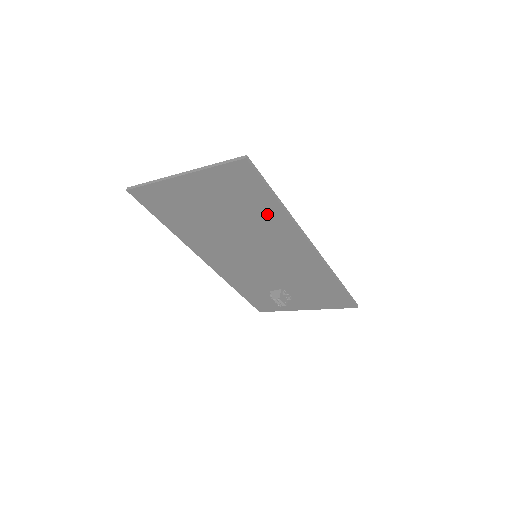
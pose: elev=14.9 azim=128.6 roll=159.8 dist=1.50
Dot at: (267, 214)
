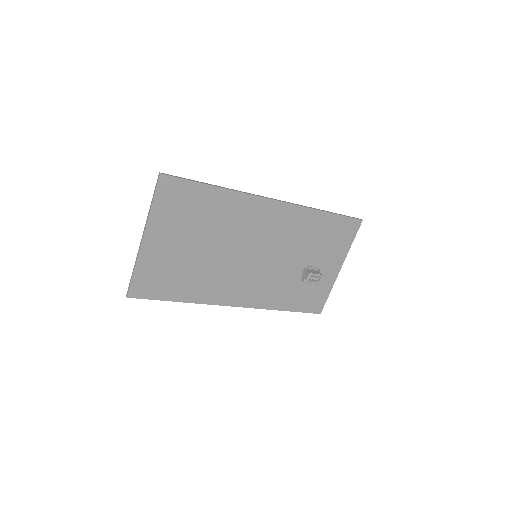
Dot at: (219, 206)
